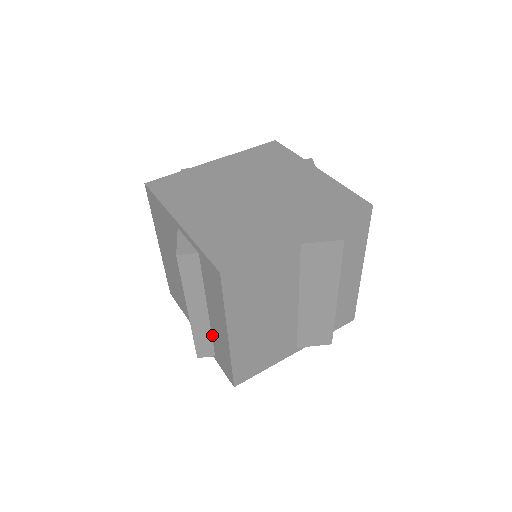
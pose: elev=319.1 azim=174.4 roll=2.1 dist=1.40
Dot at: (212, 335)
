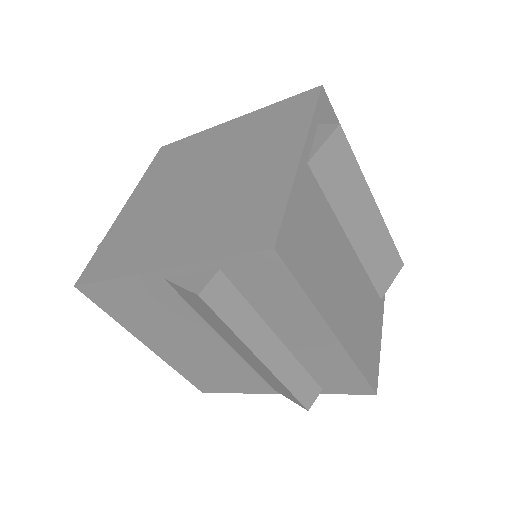
Dot at: (303, 365)
